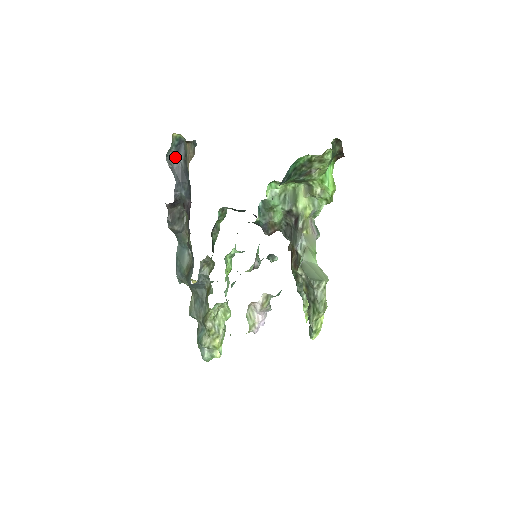
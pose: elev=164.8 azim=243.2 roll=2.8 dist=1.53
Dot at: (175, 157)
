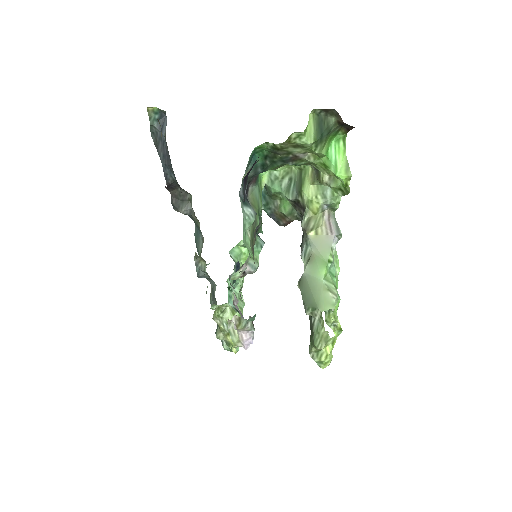
Dot at: (159, 134)
